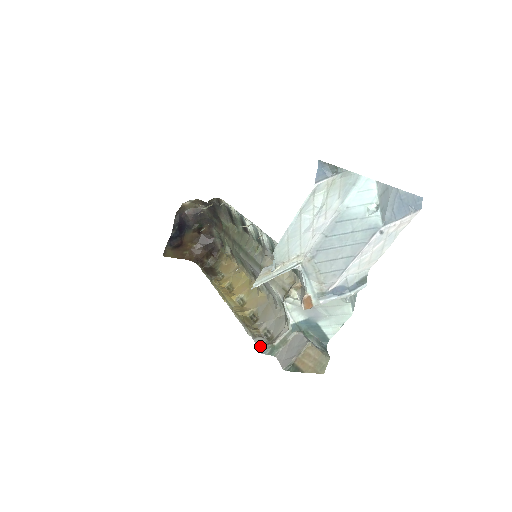
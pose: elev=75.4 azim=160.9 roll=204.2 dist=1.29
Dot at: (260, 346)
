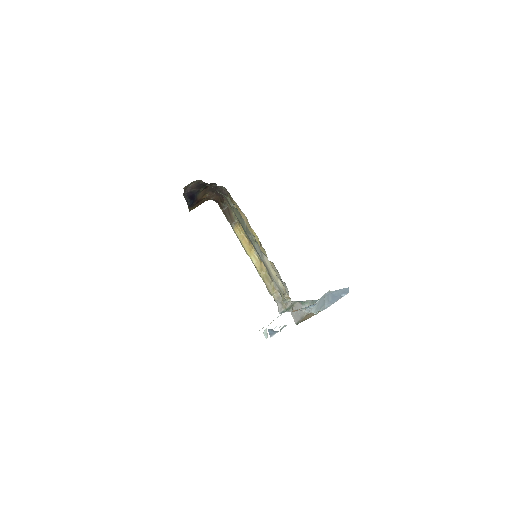
Dot at: (279, 308)
